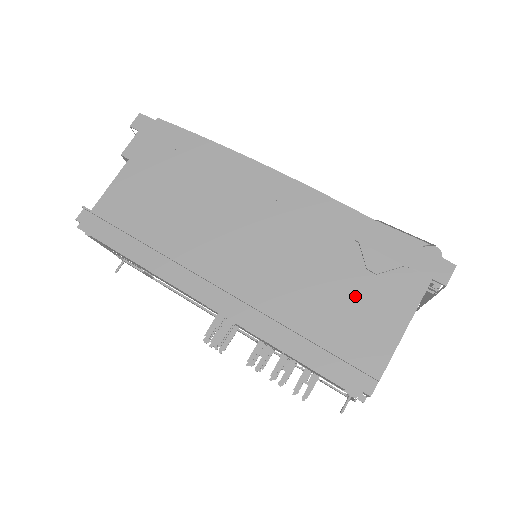
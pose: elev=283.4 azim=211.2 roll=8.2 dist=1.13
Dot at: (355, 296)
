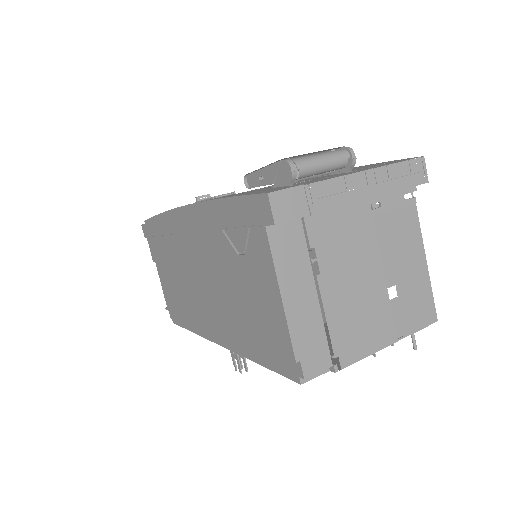
Dot at: (247, 286)
